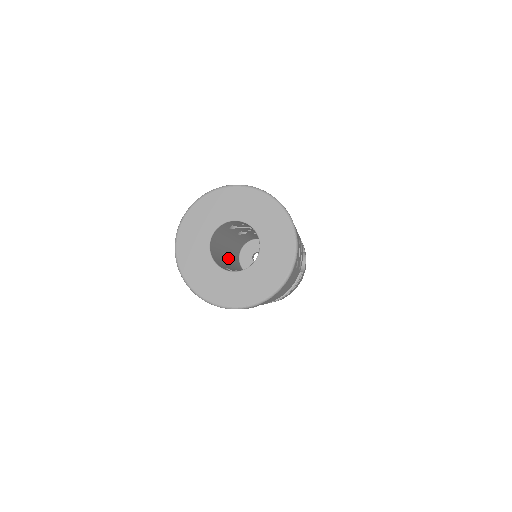
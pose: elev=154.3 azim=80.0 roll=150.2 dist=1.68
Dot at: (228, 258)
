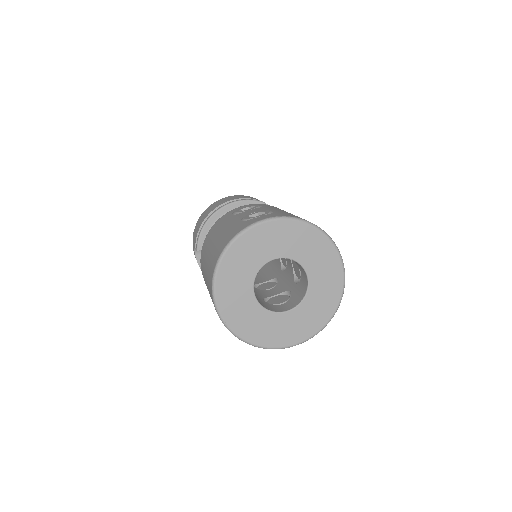
Dot at: occluded
